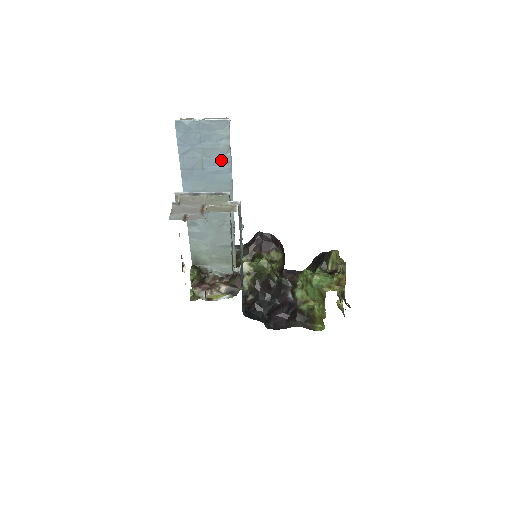
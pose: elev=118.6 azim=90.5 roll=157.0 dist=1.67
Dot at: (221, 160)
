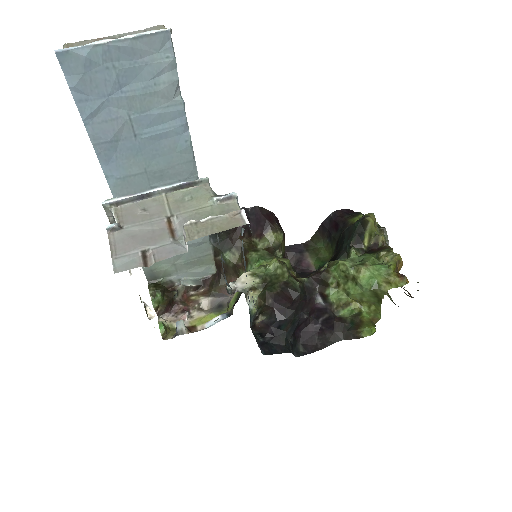
Dot at: (166, 112)
